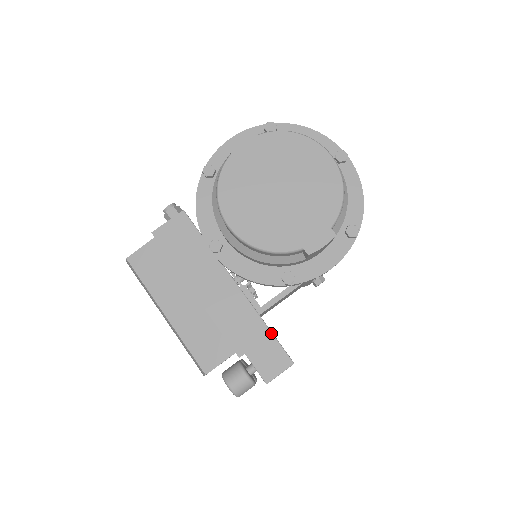
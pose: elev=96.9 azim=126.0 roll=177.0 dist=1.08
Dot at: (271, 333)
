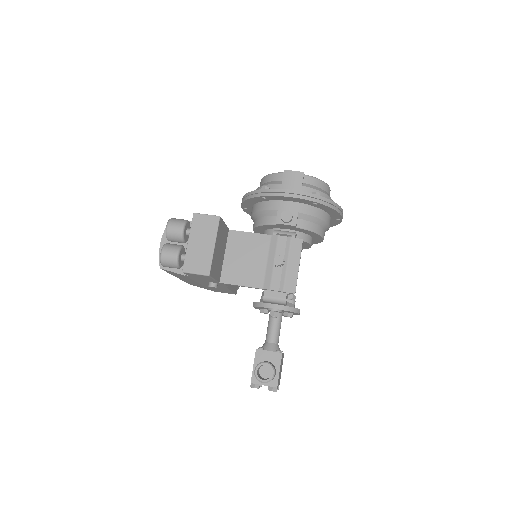
Dot at: (225, 224)
